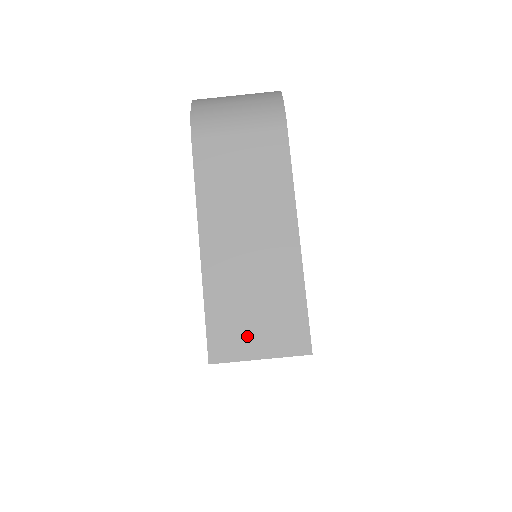
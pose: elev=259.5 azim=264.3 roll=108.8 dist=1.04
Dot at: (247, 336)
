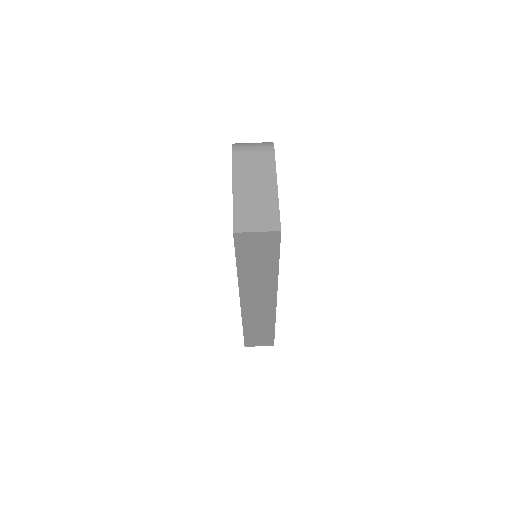
Dot at: (252, 223)
